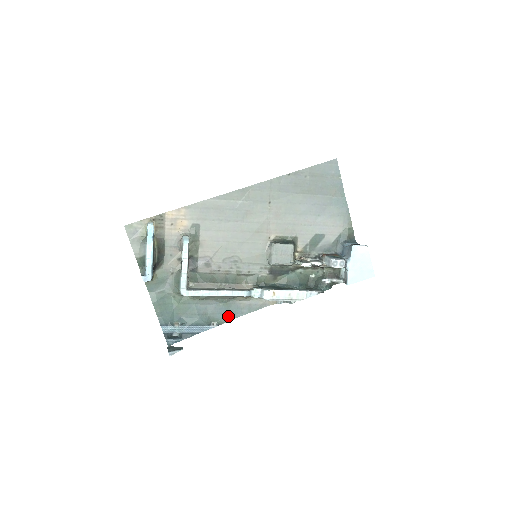
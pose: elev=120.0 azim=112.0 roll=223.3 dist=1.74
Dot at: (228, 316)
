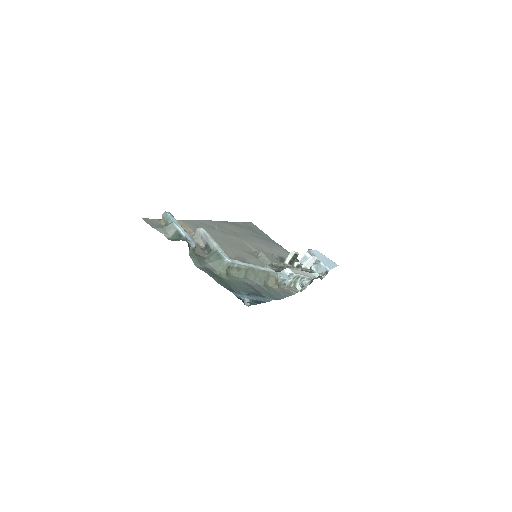
Dot at: (274, 297)
